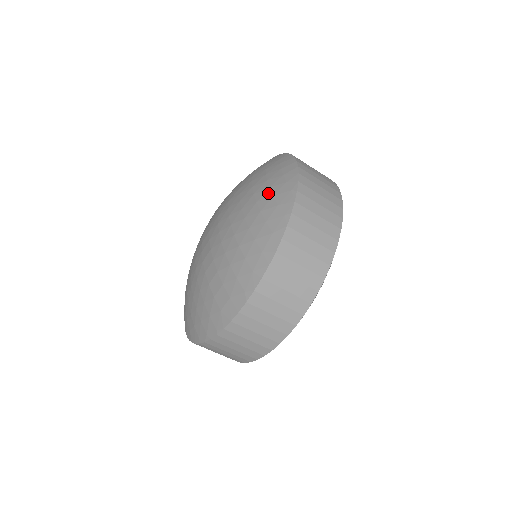
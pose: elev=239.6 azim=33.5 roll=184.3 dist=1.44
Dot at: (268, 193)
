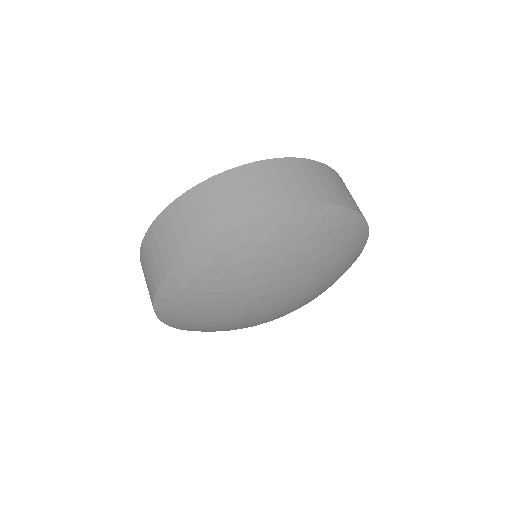
Dot at: occluded
